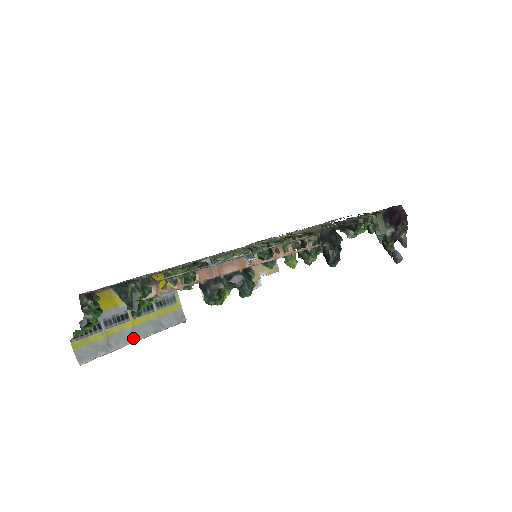
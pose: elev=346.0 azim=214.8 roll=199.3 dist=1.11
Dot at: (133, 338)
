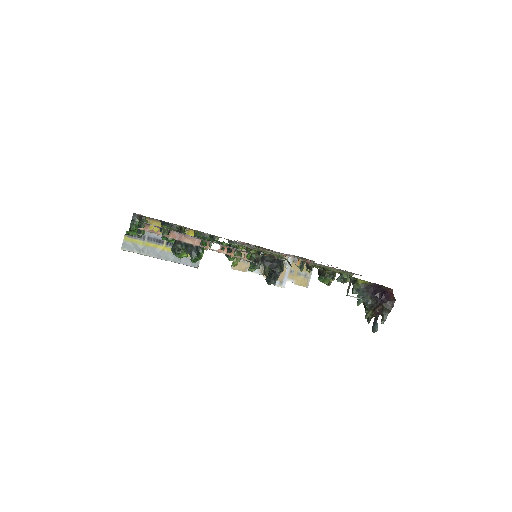
Dot at: (158, 256)
